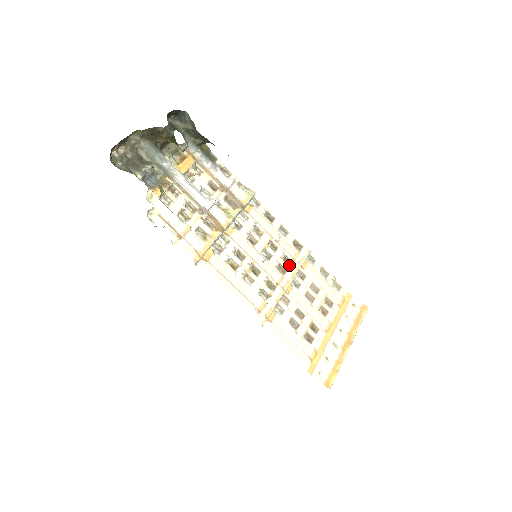
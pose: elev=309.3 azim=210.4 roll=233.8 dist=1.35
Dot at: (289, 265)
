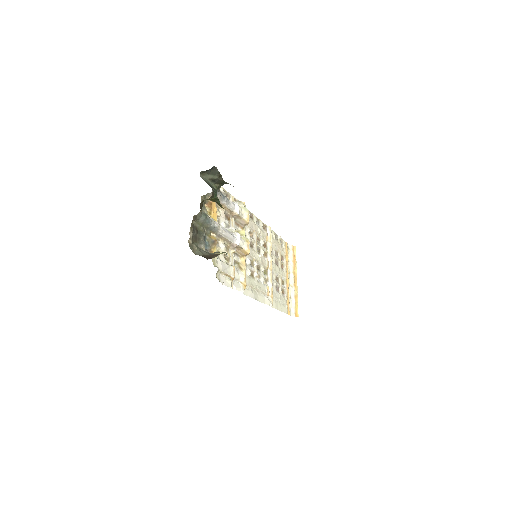
Dot at: (266, 247)
